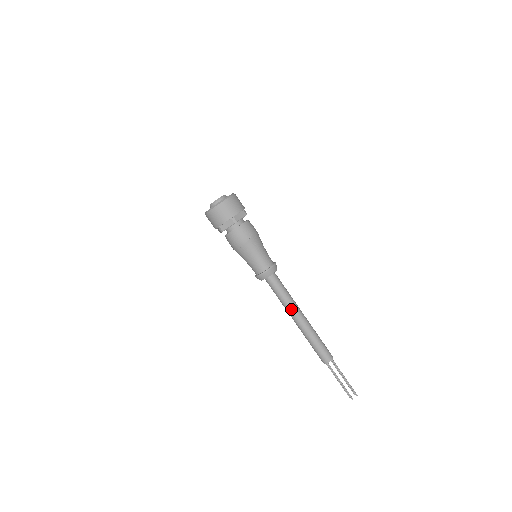
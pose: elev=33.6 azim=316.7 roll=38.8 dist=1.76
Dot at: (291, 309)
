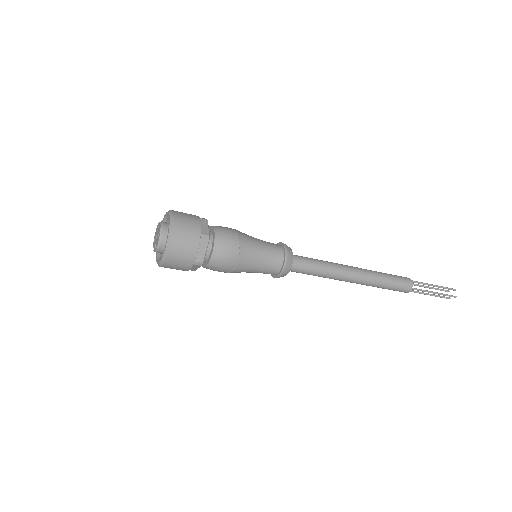
Dot at: (339, 273)
